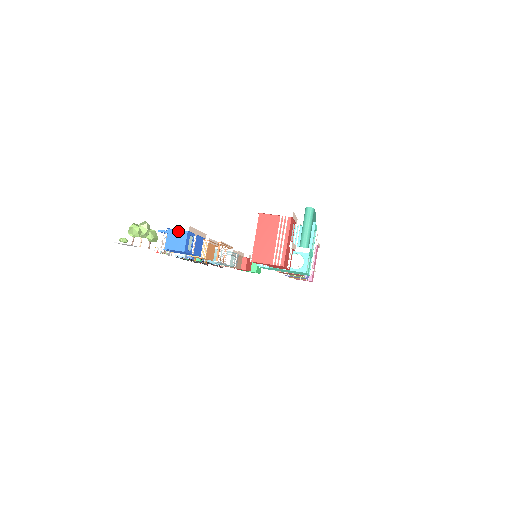
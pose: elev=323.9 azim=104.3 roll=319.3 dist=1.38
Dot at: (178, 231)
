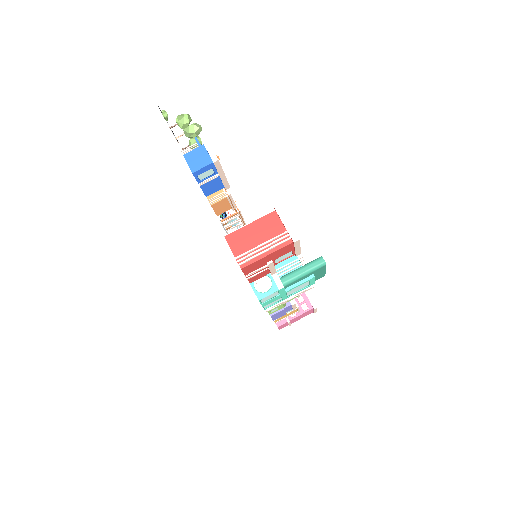
Dot at: (207, 154)
